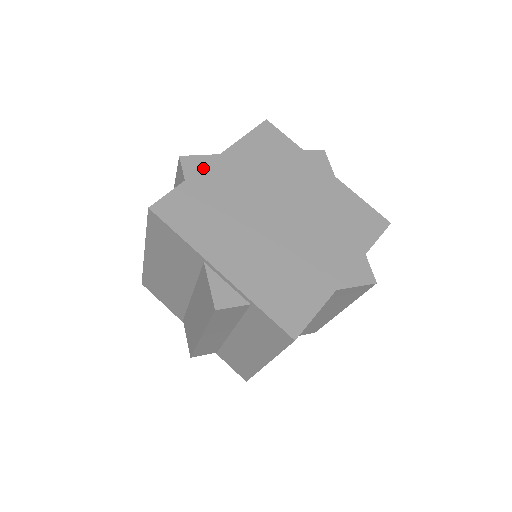
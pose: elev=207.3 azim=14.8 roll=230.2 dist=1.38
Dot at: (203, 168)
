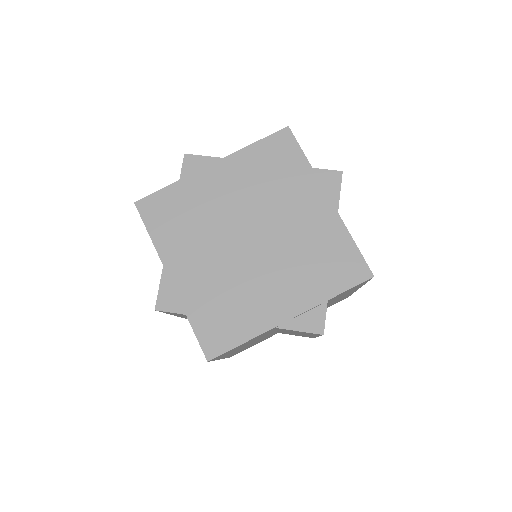
Dot at: (198, 172)
